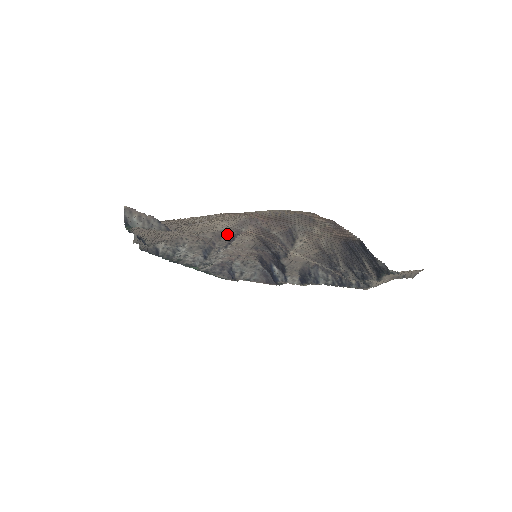
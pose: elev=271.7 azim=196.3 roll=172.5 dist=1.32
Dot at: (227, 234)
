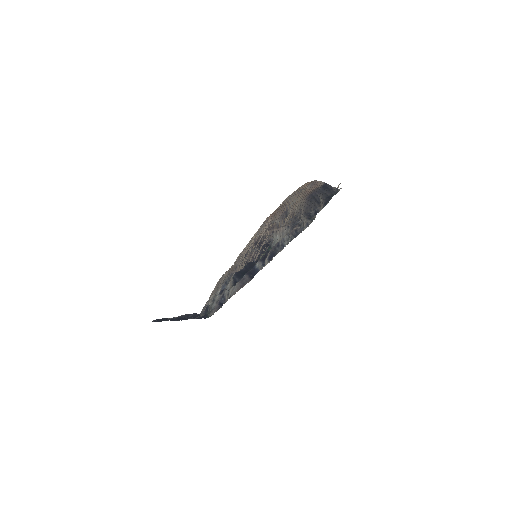
Dot at: (245, 250)
